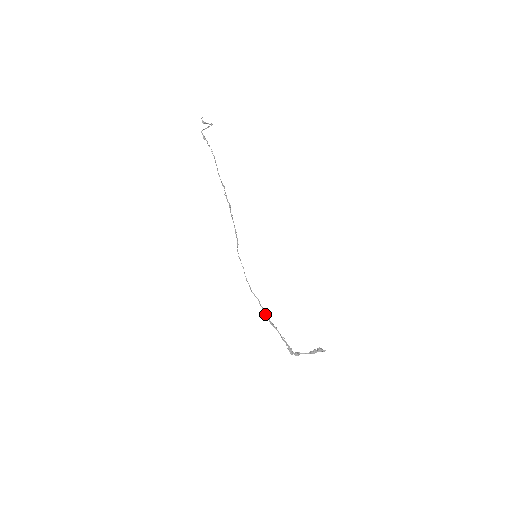
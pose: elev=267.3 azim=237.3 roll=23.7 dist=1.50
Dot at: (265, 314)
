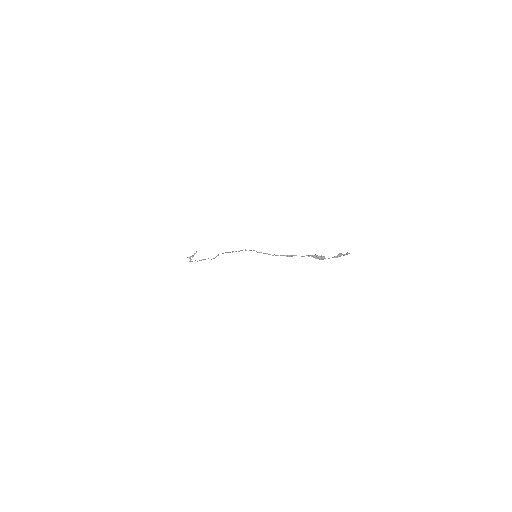
Dot at: occluded
